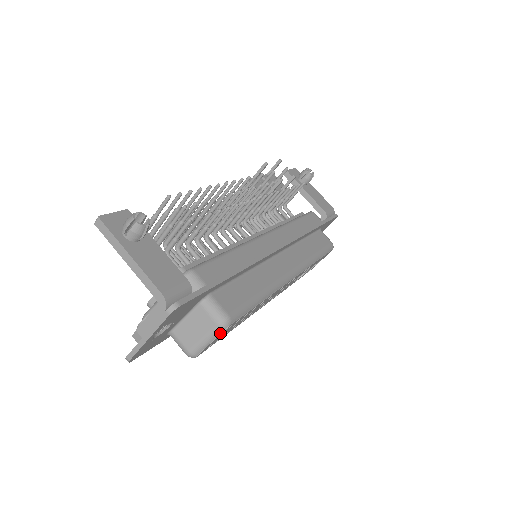
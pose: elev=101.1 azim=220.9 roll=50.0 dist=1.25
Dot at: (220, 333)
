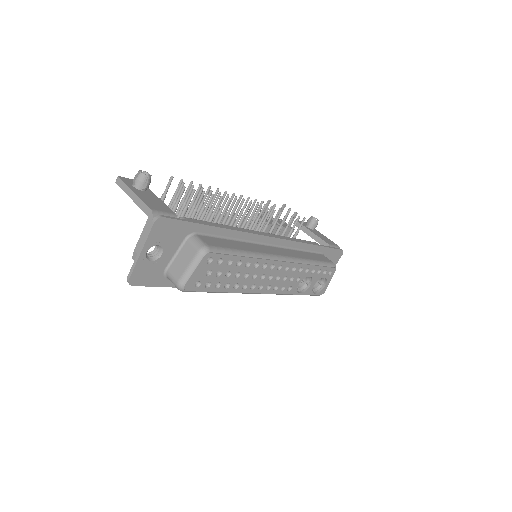
Dot at: (201, 260)
